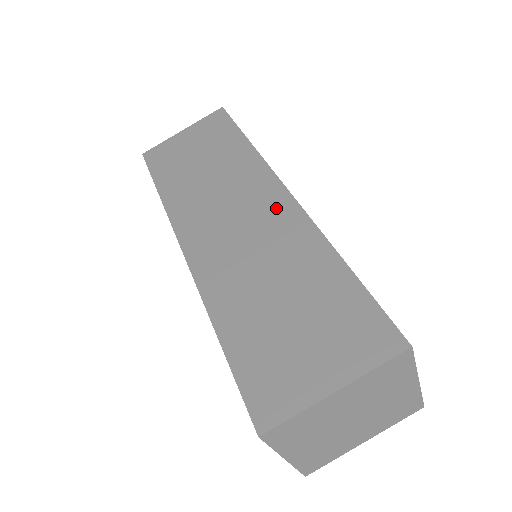
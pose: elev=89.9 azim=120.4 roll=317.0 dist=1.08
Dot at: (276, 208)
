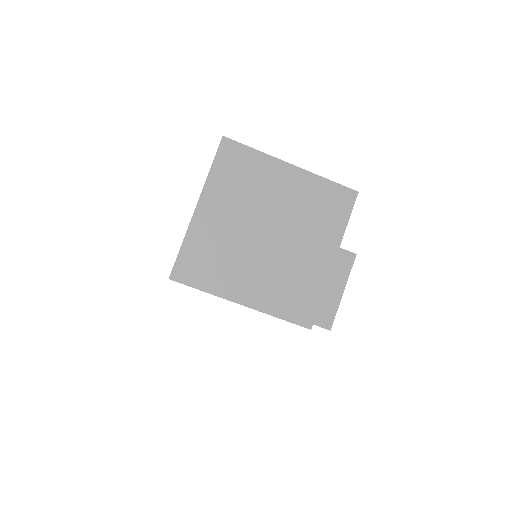
Dot at: occluded
